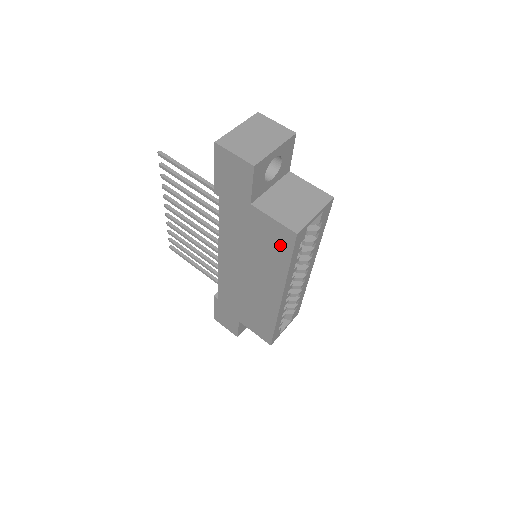
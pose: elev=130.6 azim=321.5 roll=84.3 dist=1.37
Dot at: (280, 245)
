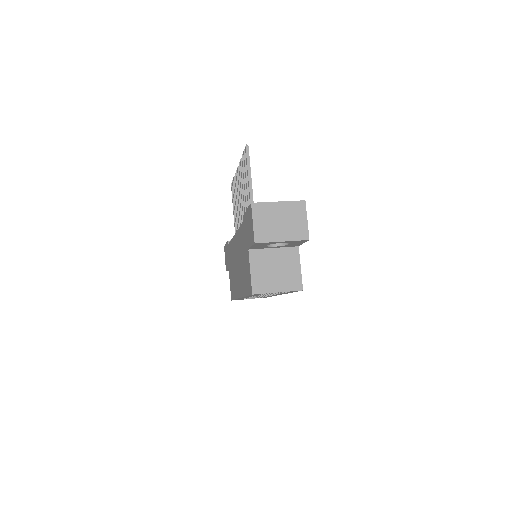
Dot at: (248, 284)
